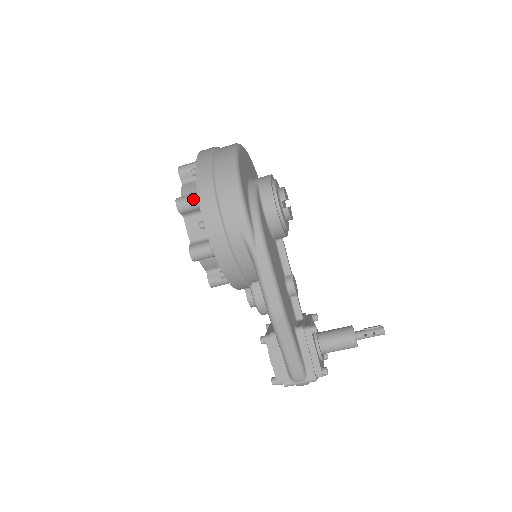
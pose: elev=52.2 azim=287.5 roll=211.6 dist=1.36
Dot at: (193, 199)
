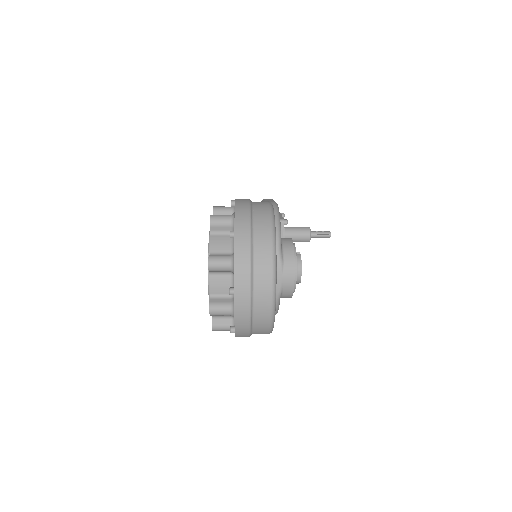
Dot at: occluded
